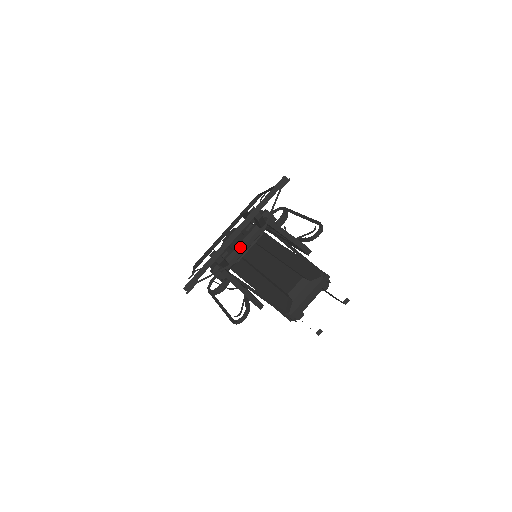
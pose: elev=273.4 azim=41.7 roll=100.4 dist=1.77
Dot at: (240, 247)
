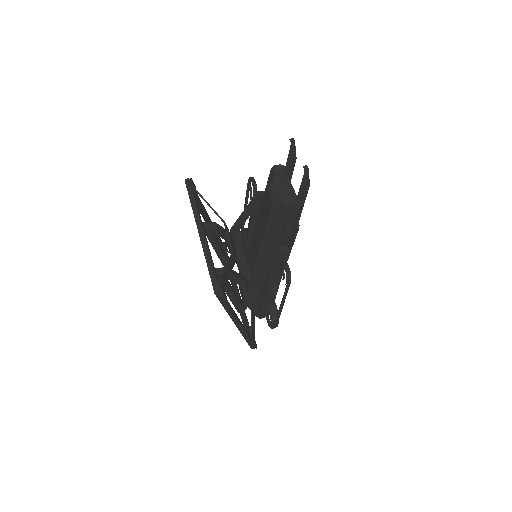
Dot at: (242, 268)
